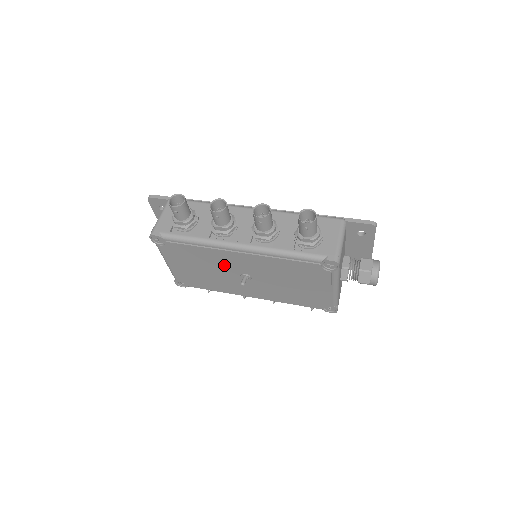
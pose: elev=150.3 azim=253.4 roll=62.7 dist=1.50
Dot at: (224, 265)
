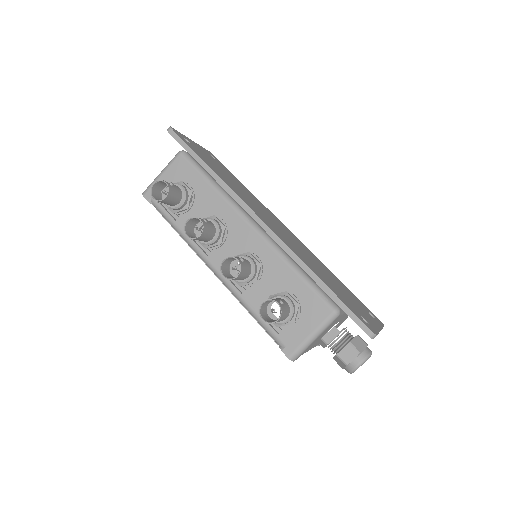
Dot at: occluded
